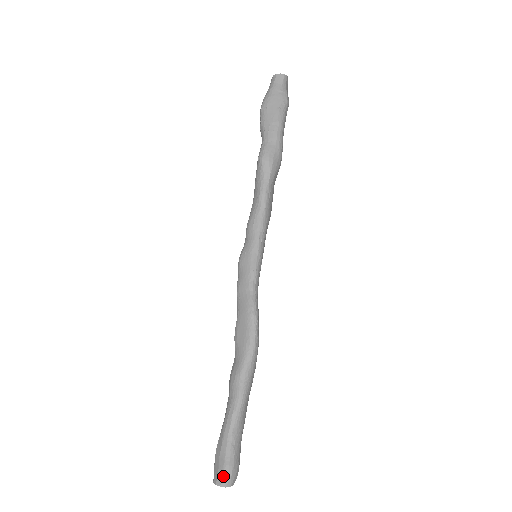
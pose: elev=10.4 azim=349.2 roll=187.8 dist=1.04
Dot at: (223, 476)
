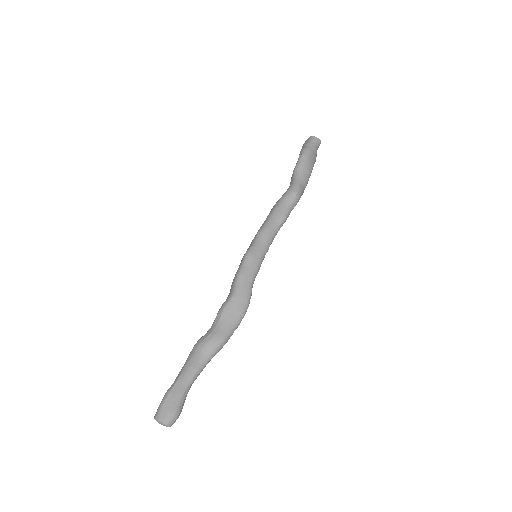
Dot at: (174, 417)
